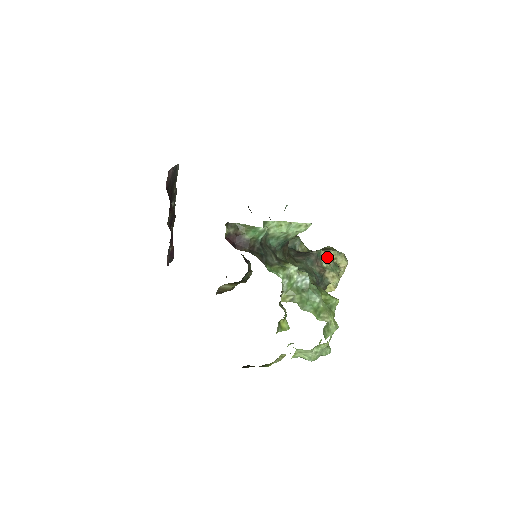
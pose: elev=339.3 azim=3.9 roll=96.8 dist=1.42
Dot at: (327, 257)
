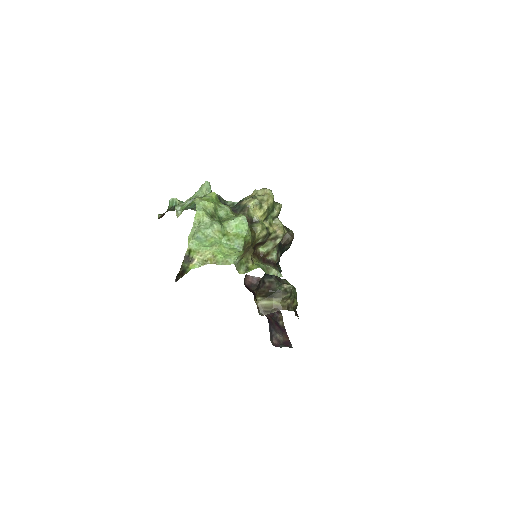
Dot at: (249, 197)
